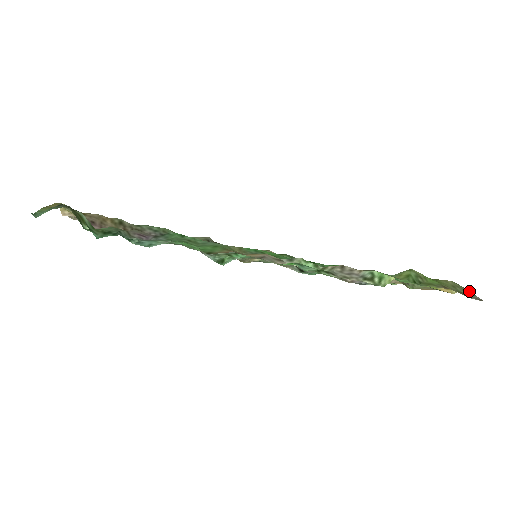
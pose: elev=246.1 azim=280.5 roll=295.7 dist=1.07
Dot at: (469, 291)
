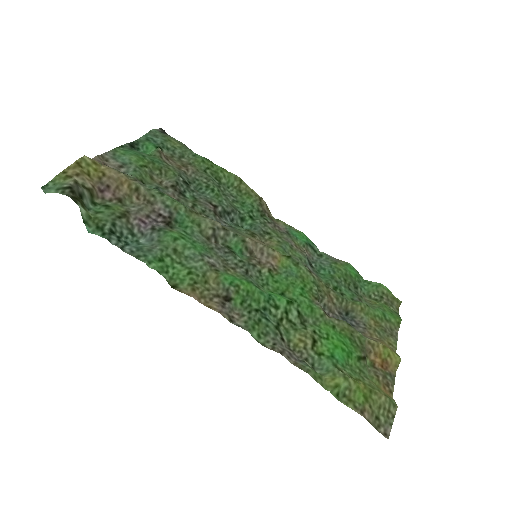
Dot at: (395, 414)
